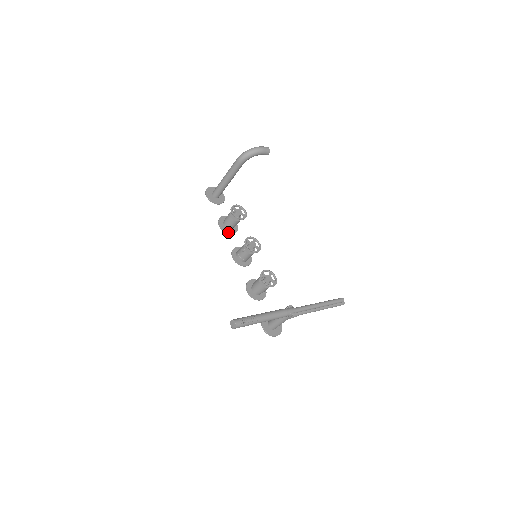
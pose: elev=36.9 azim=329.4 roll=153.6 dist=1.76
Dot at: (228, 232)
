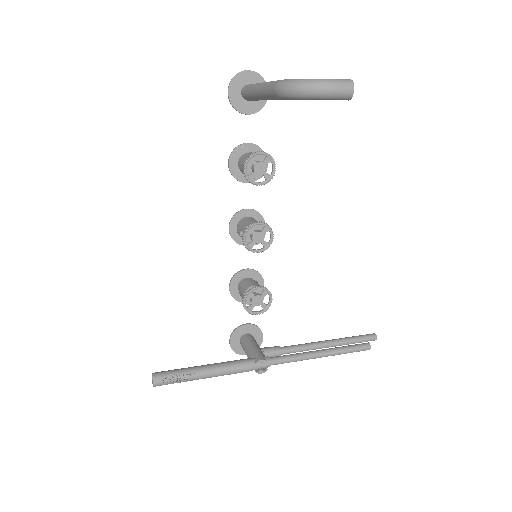
Dot at: (241, 179)
